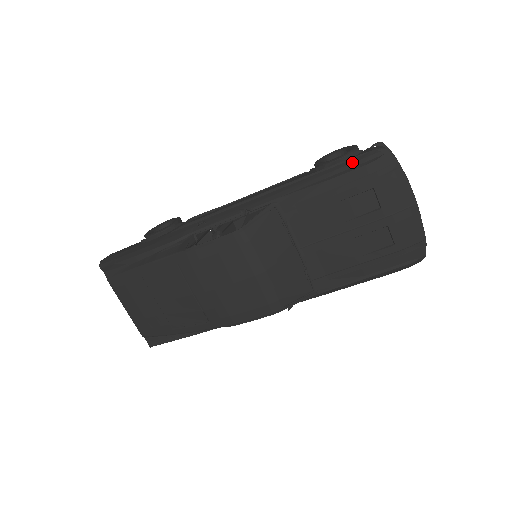
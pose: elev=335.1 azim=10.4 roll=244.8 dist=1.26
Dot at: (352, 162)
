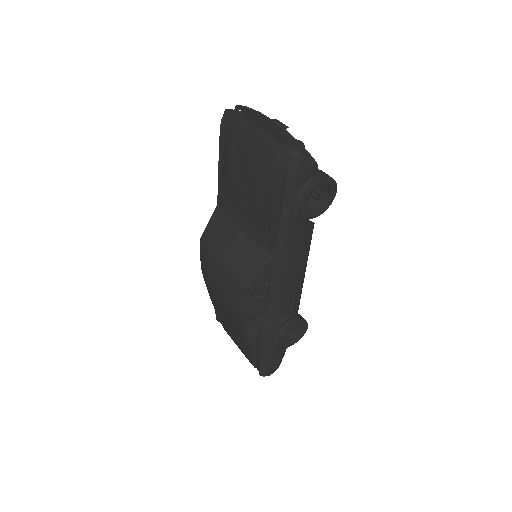
Dot at: (220, 138)
